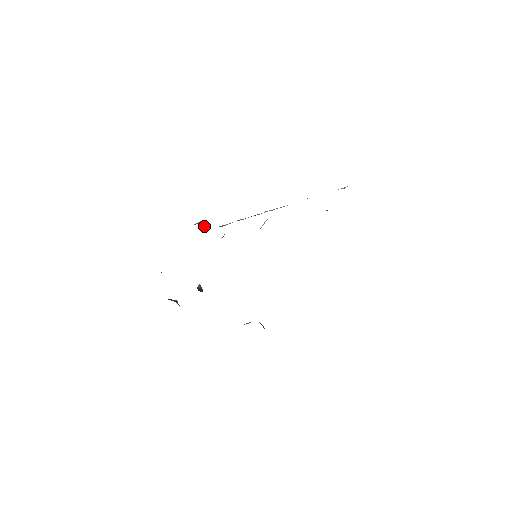
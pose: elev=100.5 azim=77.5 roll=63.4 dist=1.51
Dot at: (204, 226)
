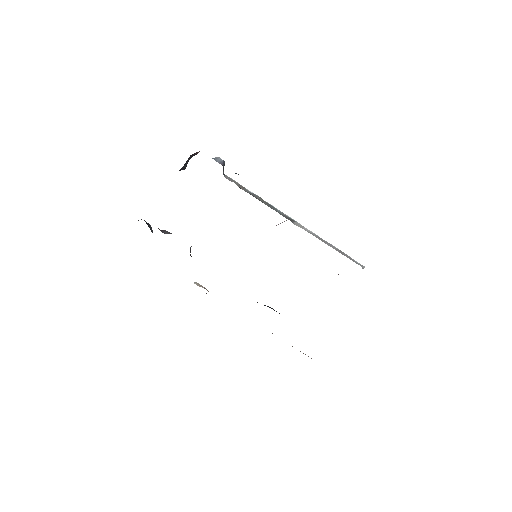
Dot at: (223, 169)
